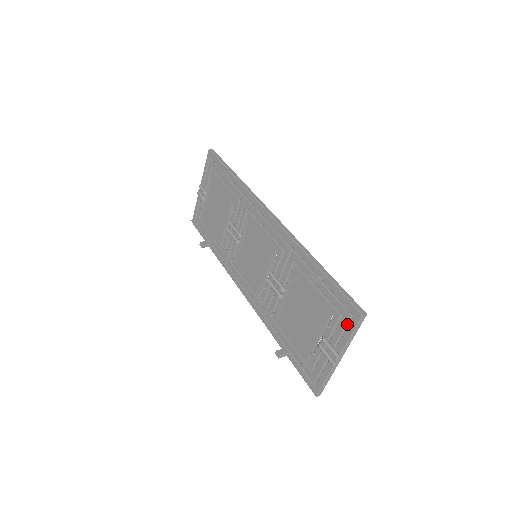
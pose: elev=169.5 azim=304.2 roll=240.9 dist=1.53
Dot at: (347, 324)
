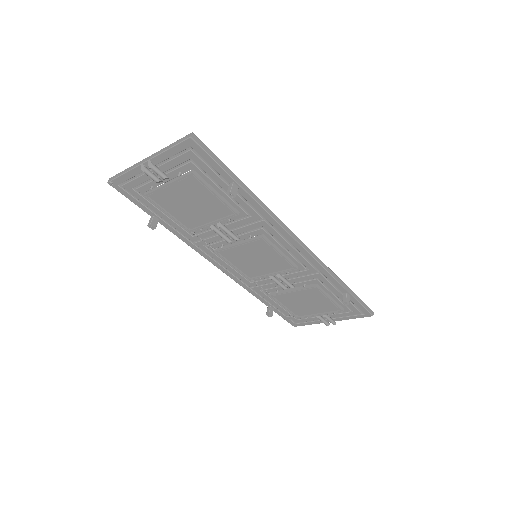
Dot at: (353, 314)
